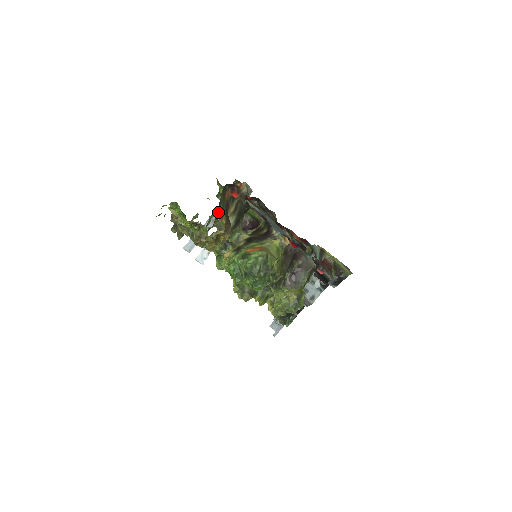
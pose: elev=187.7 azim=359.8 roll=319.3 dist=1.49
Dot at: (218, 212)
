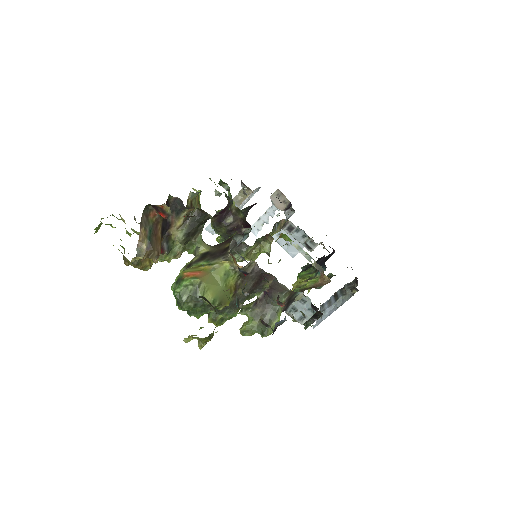
Dot at: occluded
